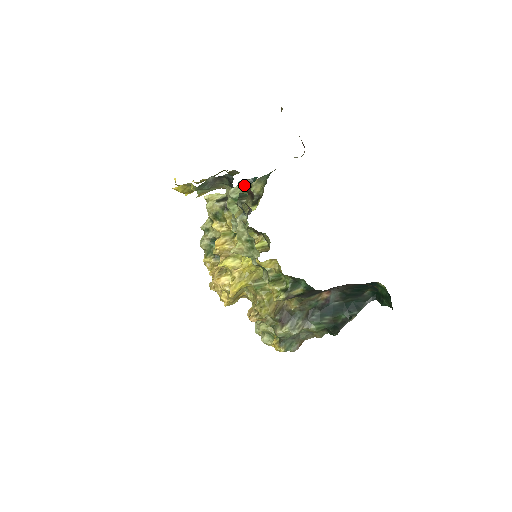
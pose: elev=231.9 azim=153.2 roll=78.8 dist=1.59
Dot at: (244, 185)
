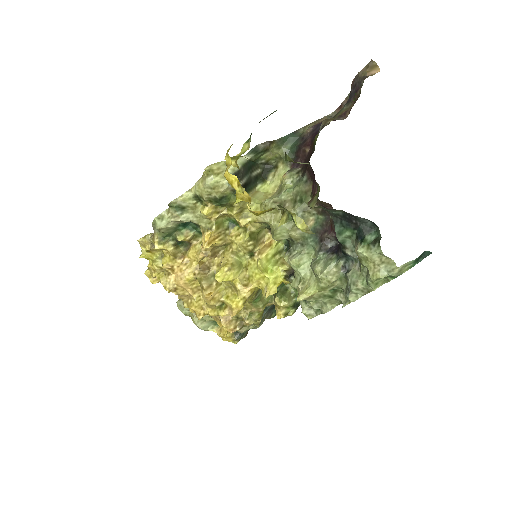
Dot at: (415, 262)
